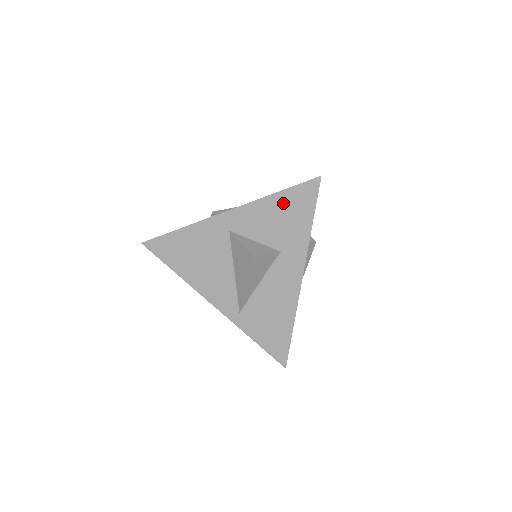
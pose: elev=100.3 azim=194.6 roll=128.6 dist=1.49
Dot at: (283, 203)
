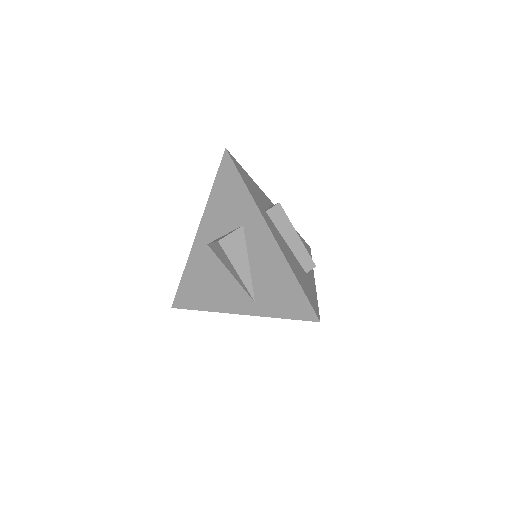
Dot at: (220, 190)
